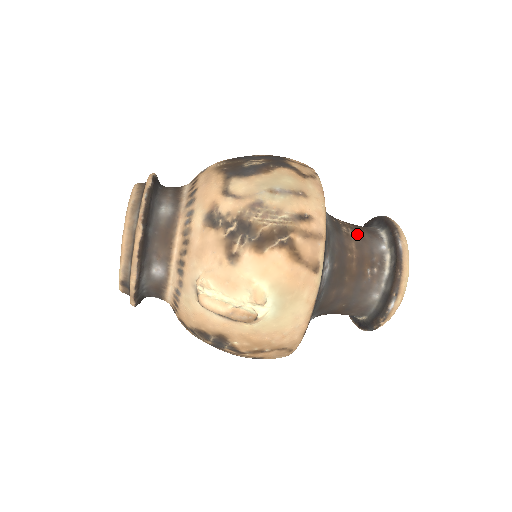
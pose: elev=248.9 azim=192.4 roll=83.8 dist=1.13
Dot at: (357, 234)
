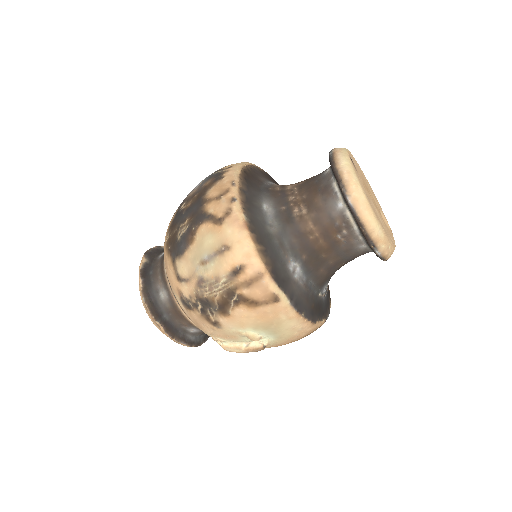
Dot at: (310, 207)
